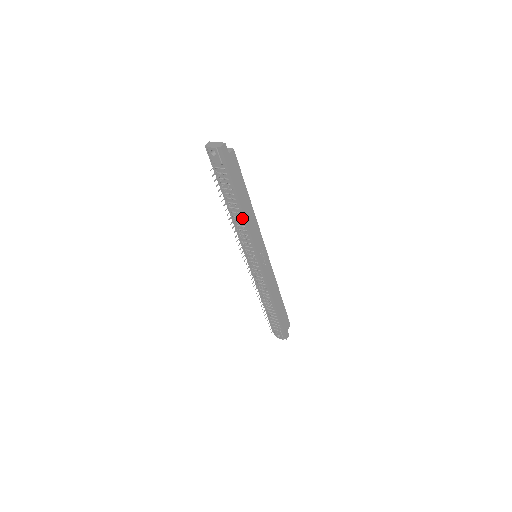
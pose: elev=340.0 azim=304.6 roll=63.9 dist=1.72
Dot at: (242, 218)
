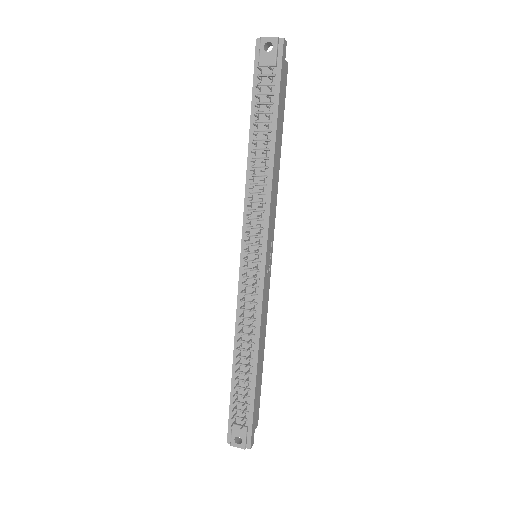
Dot at: (268, 168)
